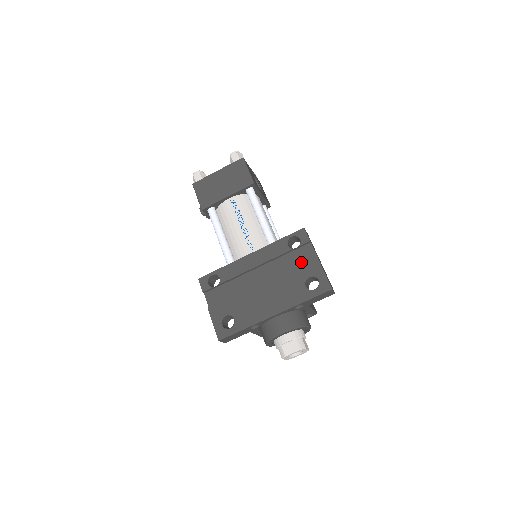
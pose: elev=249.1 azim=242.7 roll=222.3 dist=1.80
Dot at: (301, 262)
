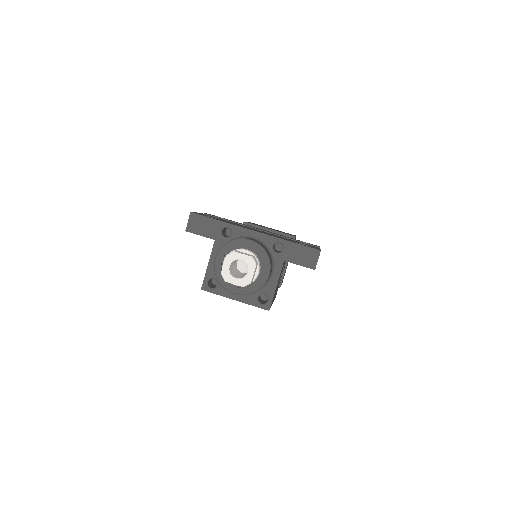
Dot at: occluded
